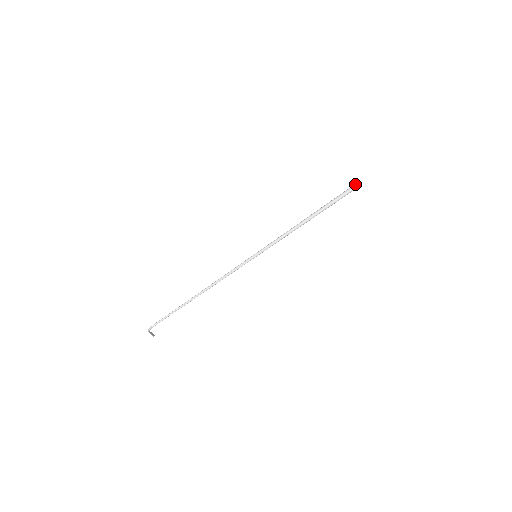
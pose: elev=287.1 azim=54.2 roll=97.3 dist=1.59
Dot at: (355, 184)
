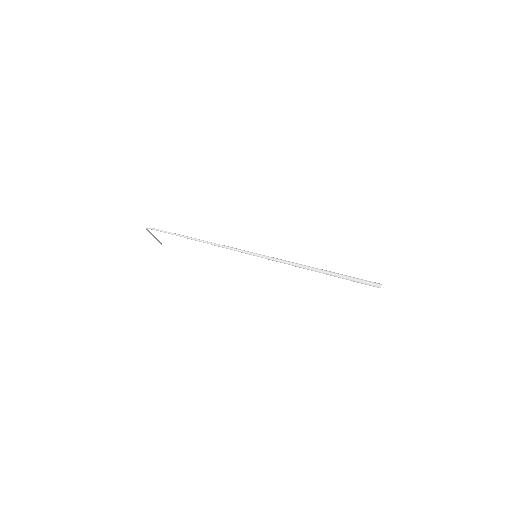
Dot at: (378, 283)
